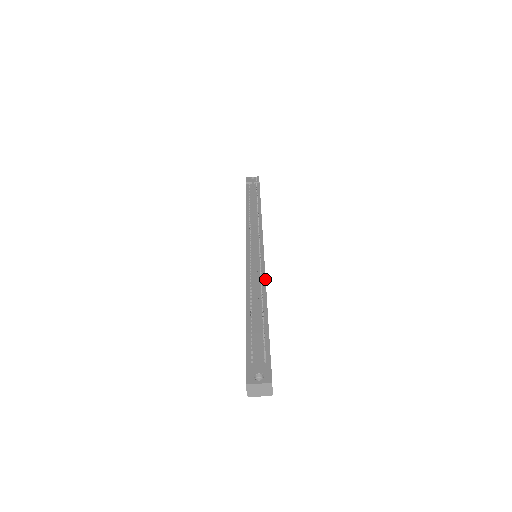
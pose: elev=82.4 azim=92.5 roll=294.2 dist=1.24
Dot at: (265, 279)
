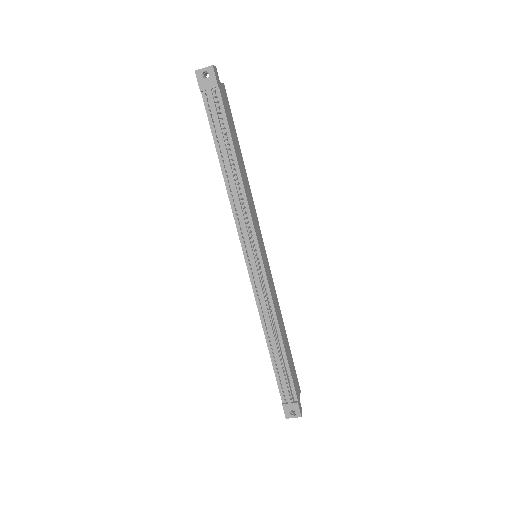
Dot at: (275, 312)
